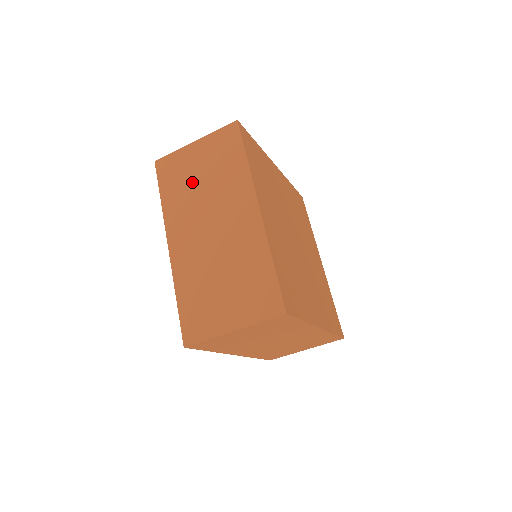
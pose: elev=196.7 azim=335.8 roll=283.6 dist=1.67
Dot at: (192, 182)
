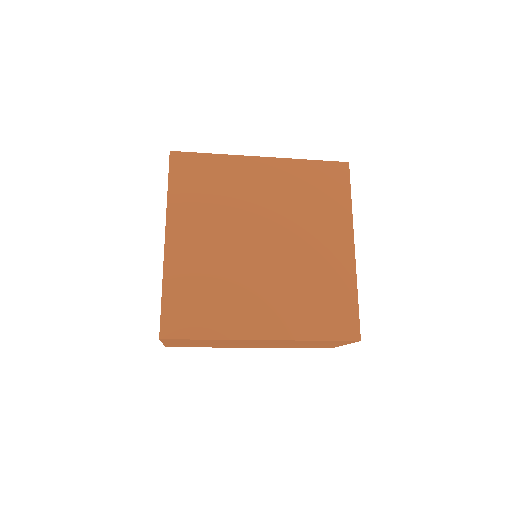
Dot at: occluded
